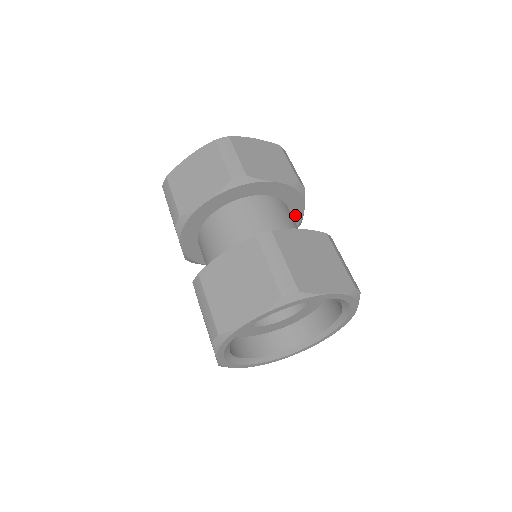
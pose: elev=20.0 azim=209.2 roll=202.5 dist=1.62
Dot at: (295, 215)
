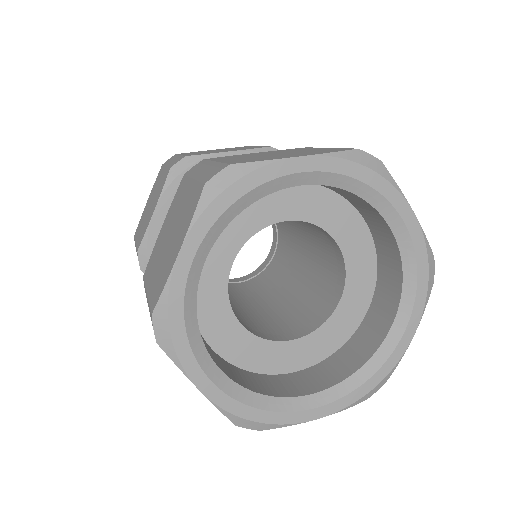
Dot at: occluded
